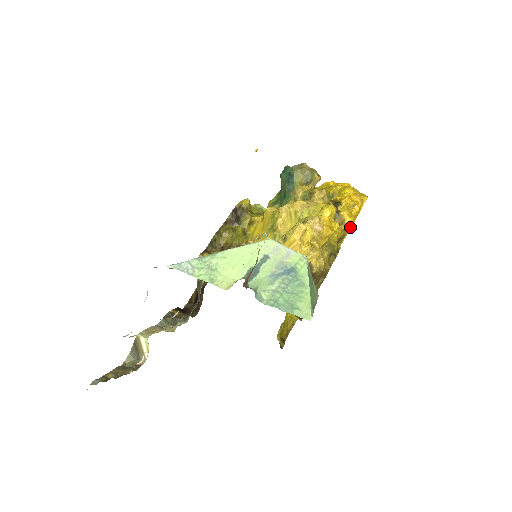
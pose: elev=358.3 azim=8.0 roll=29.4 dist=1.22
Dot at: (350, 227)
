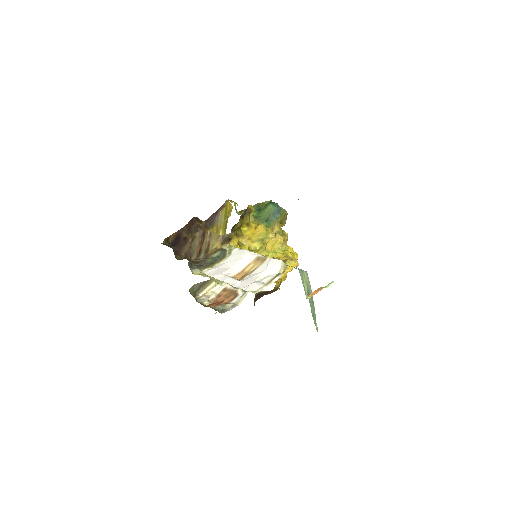
Dot at: occluded
